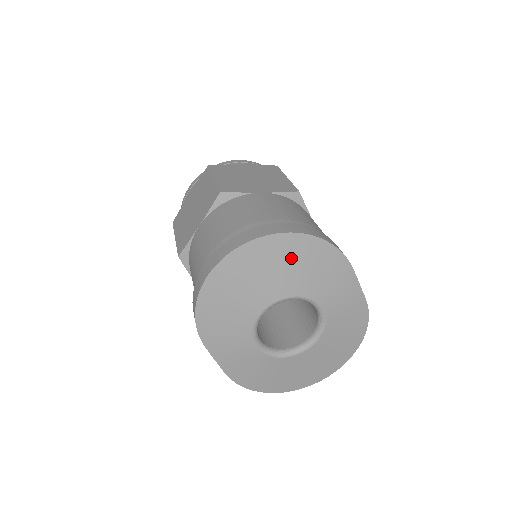
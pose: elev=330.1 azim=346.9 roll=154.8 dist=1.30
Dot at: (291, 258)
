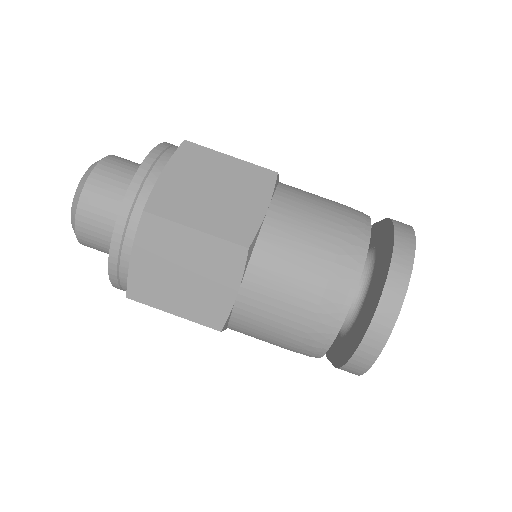
Dot at: occluded
